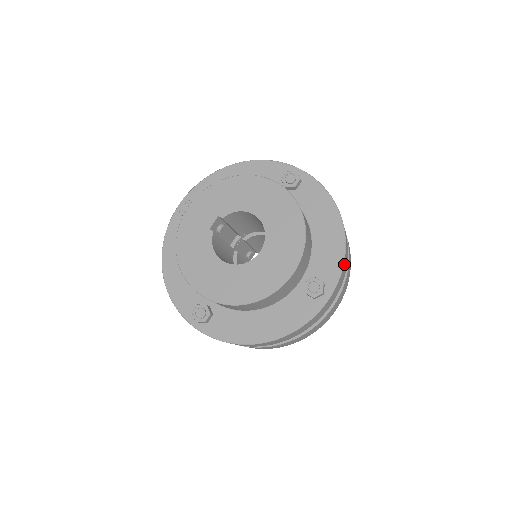
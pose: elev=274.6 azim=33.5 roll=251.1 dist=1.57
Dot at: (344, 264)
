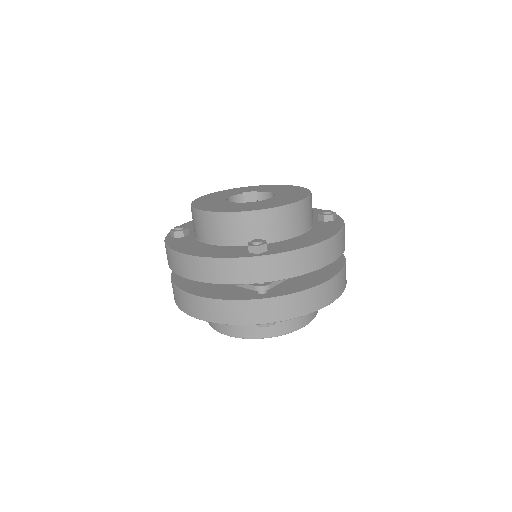
Dot at: (298, 254)
